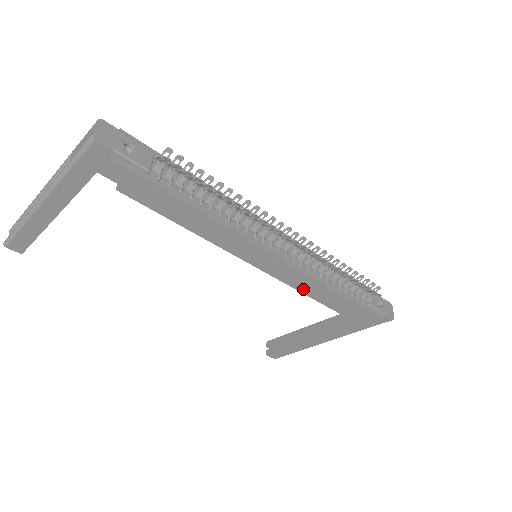
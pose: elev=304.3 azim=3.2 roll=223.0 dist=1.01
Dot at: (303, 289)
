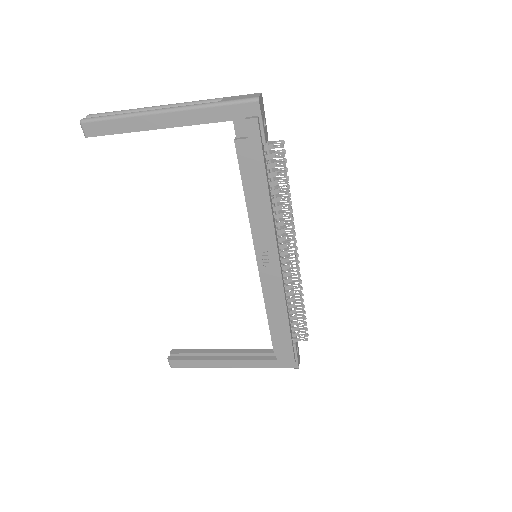
Dot at: (269, 301)
